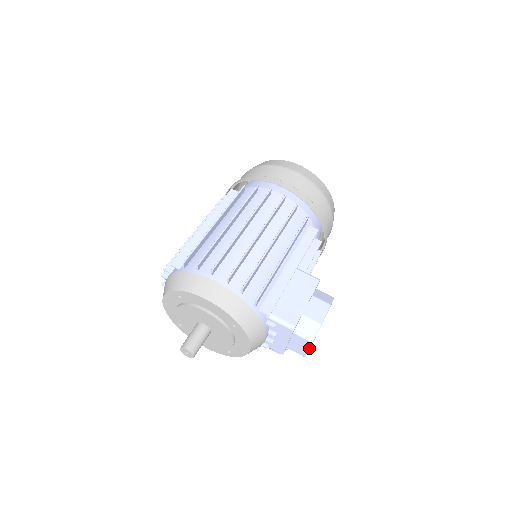
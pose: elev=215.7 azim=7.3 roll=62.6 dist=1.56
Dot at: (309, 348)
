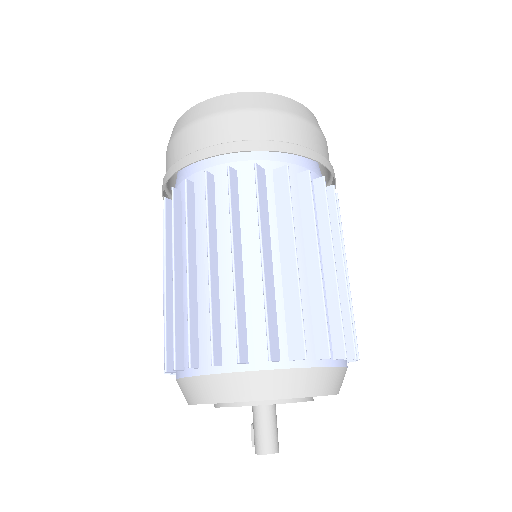
Dot at: occluded
